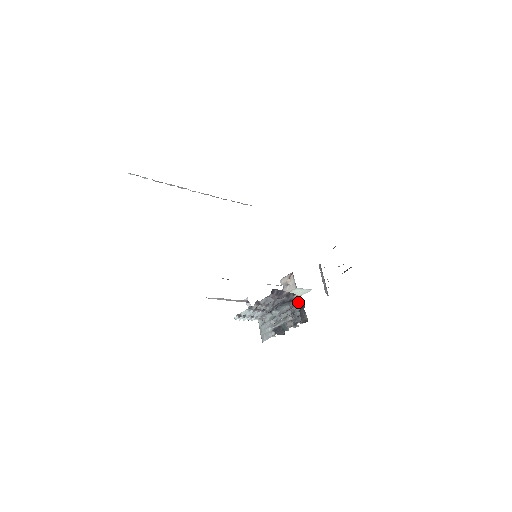
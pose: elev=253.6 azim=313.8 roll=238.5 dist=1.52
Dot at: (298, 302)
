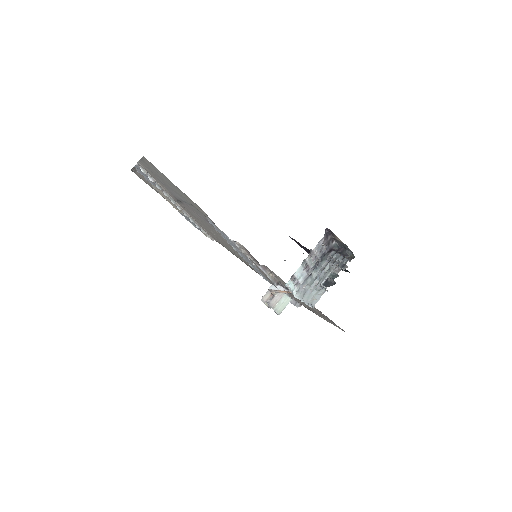
Dot at: (336, 250)
